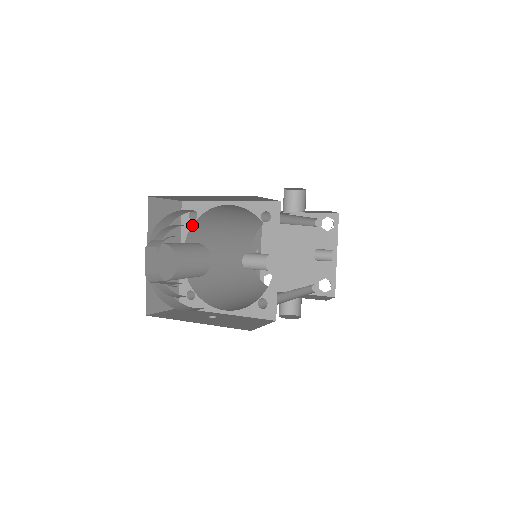
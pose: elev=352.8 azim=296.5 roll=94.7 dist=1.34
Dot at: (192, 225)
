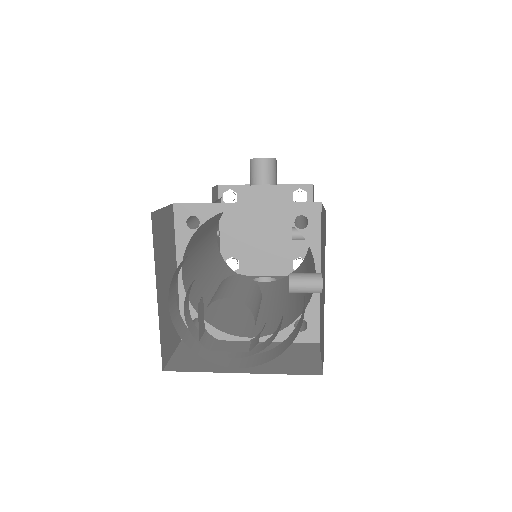
Dot at: (192, 235)
